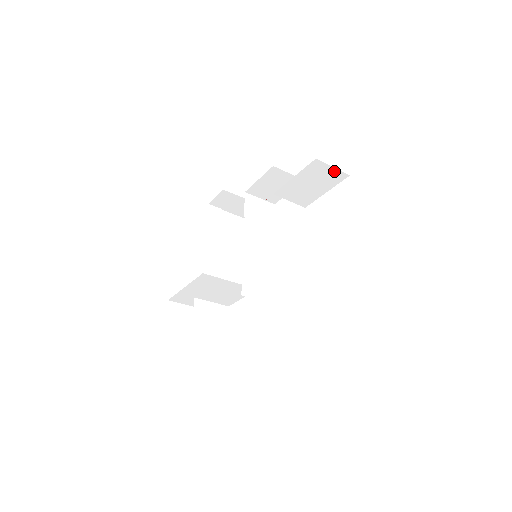
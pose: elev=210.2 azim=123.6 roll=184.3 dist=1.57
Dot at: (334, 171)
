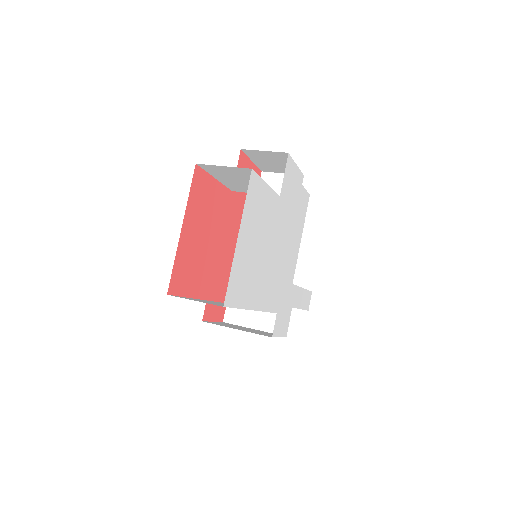
Dot at: (232, 168)
